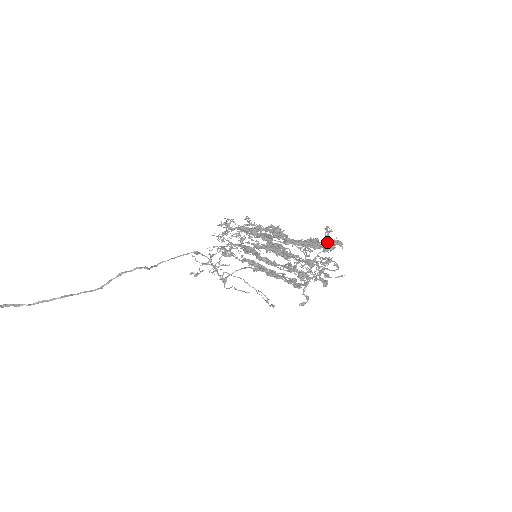
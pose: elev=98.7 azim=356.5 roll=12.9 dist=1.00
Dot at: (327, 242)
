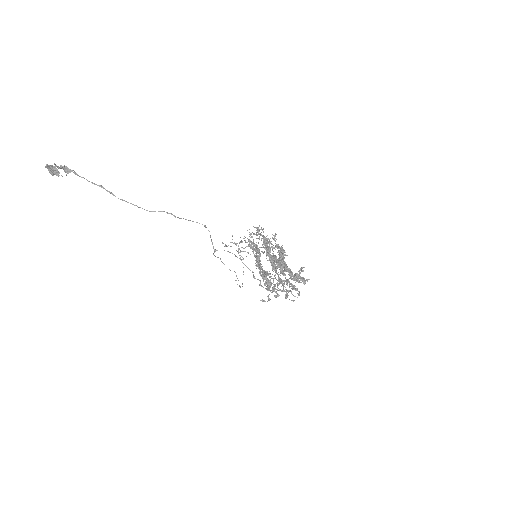
Dot at: (297, 276)
